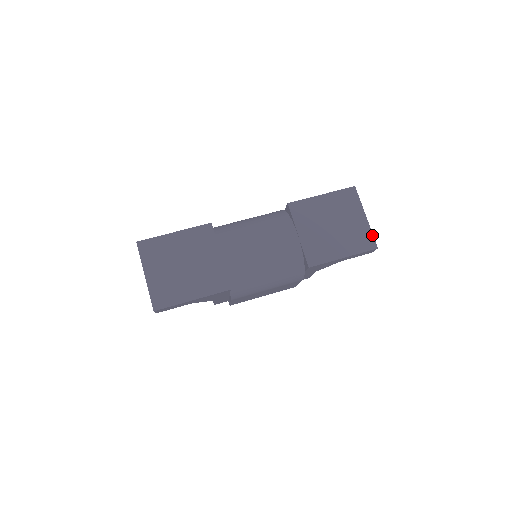
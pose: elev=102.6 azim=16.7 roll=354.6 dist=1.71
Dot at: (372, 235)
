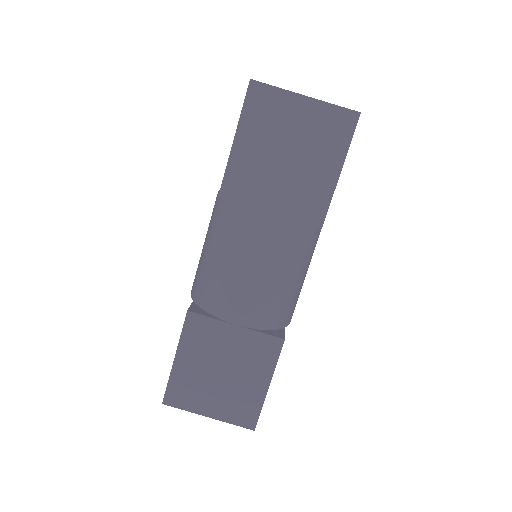
Dot at: (337, 107)
